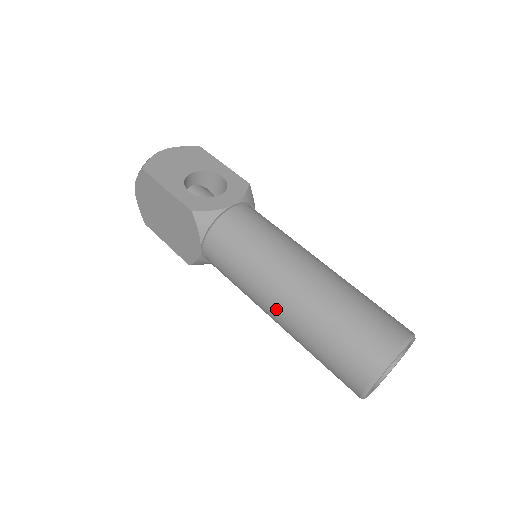
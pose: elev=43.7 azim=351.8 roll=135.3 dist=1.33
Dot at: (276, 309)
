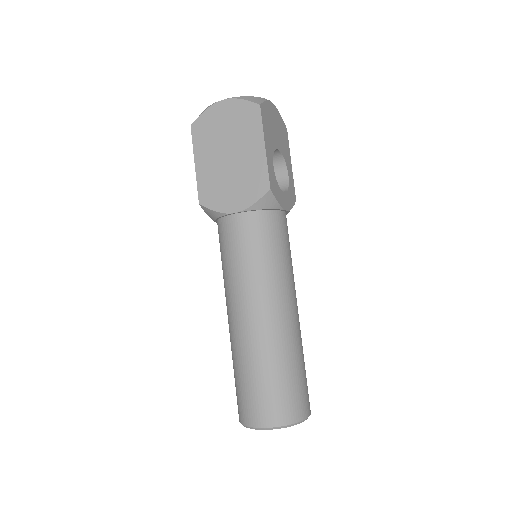
Dot at: (254, 318)
